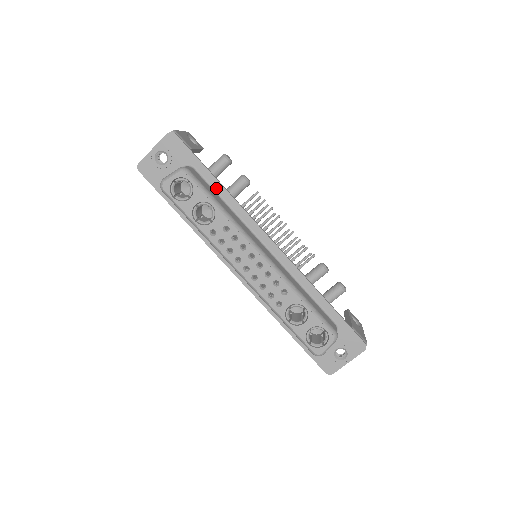
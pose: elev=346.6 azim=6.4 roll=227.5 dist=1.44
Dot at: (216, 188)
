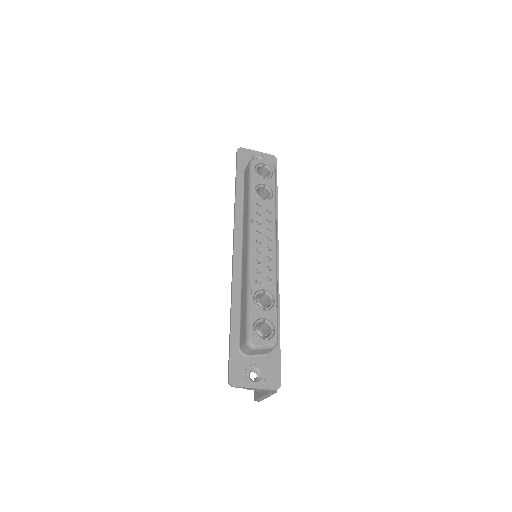
Dot at: occluded
